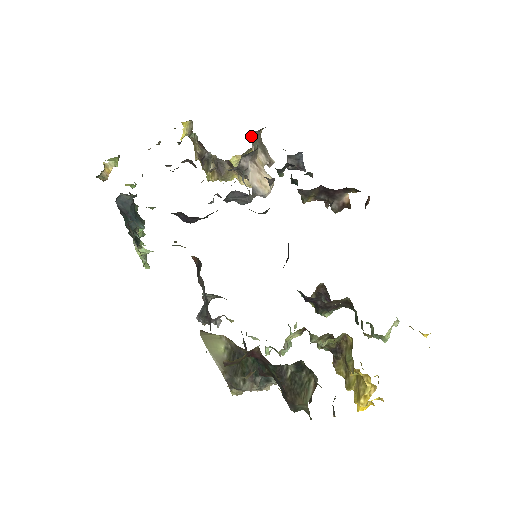
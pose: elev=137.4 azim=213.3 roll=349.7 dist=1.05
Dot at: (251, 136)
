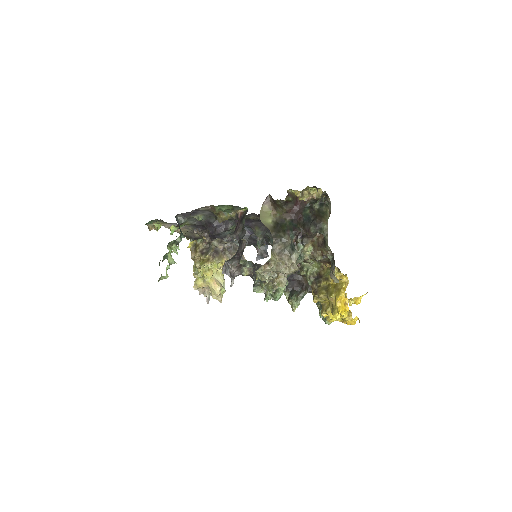
Dot at: occluded
